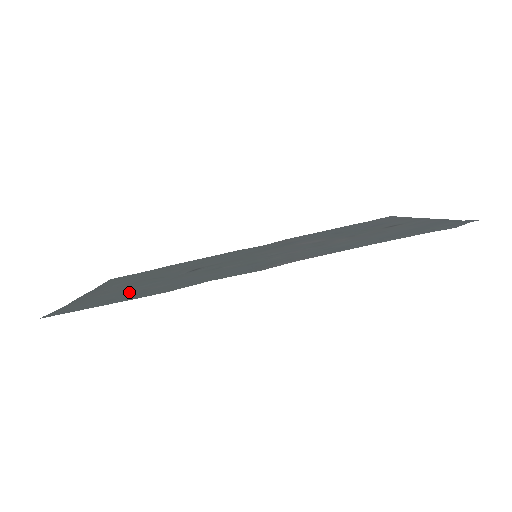
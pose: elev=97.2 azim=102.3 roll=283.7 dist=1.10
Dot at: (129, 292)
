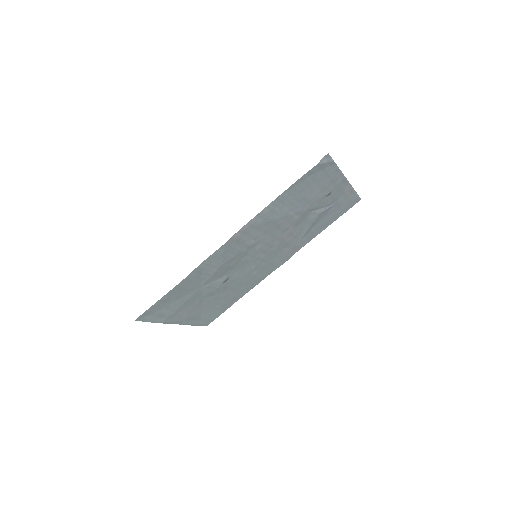
Dot at: (180, 297)
